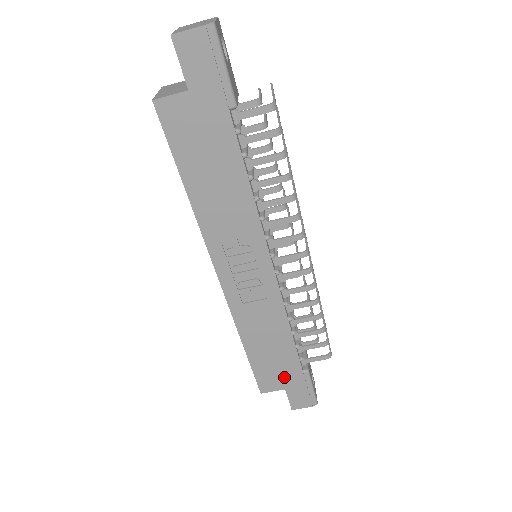
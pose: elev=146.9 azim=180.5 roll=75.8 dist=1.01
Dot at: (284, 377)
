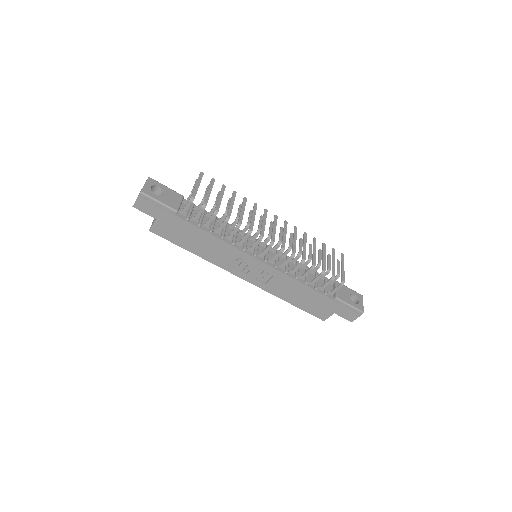
Dot at: (326, 307)
